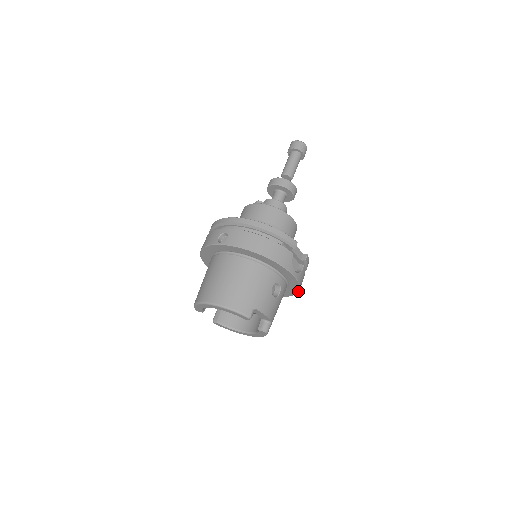
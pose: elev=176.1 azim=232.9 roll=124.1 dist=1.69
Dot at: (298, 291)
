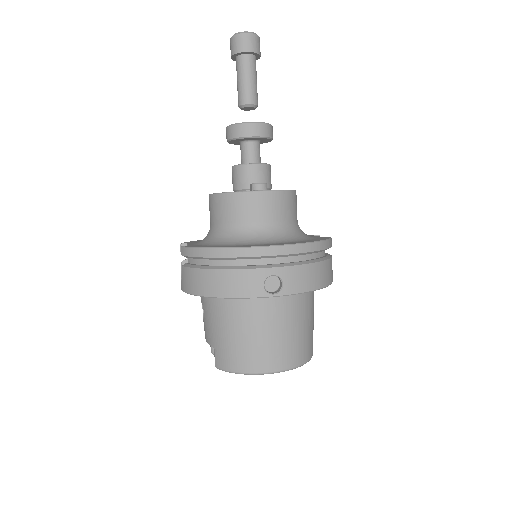
Dot at: occluded
